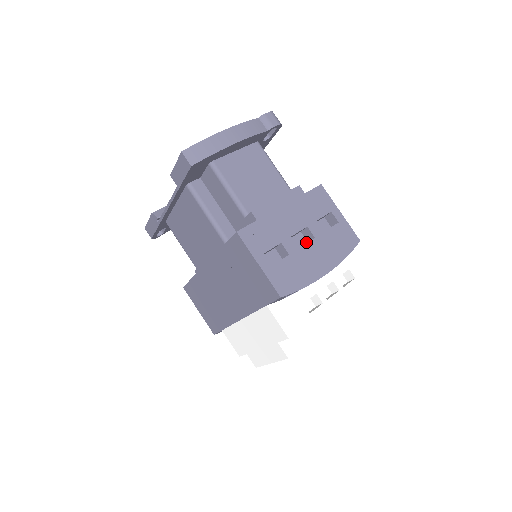
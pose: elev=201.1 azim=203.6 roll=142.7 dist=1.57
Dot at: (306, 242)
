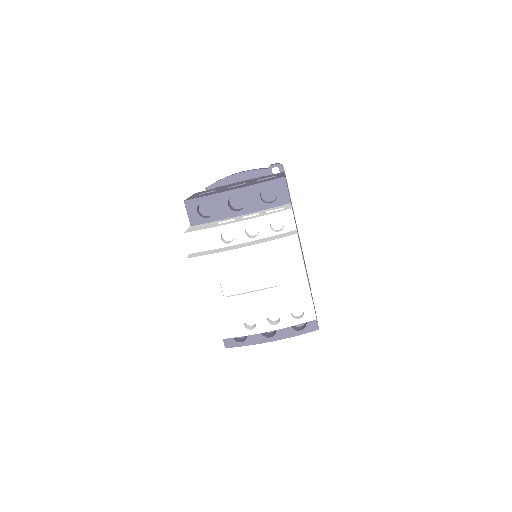
Dot at: occluded
